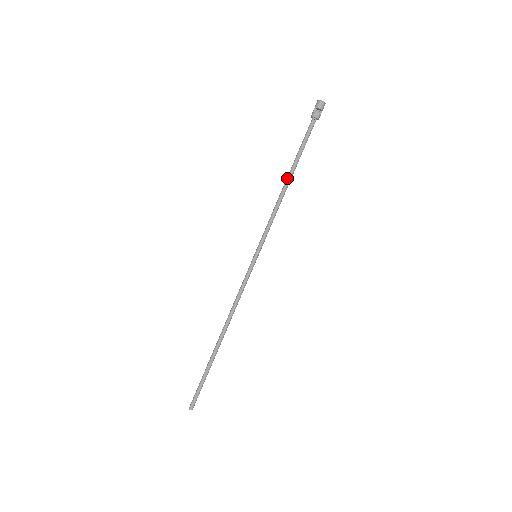
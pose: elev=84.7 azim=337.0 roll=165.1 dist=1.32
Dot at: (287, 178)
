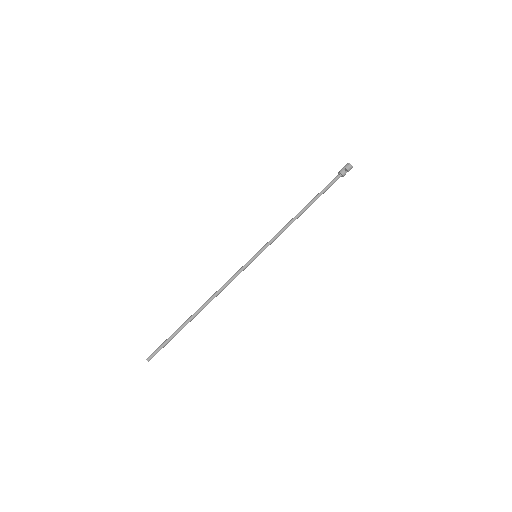
Dot at: (304, 208)
